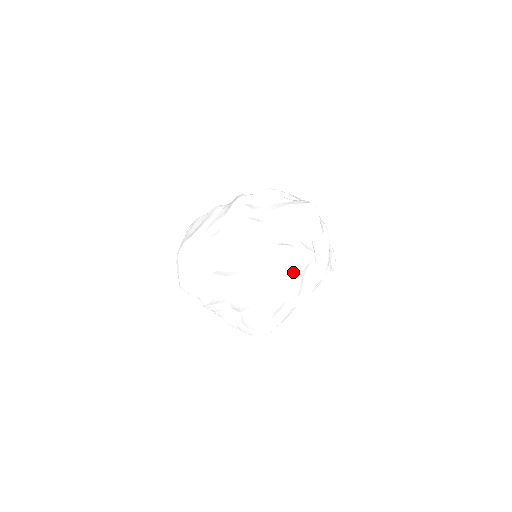
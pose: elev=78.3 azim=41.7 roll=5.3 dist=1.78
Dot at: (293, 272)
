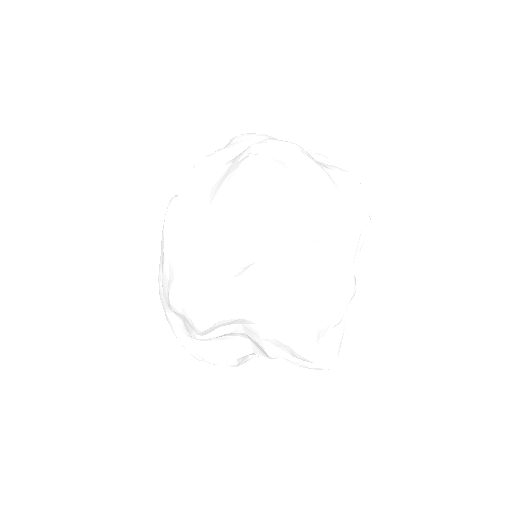
Dot at: (292, 291)
